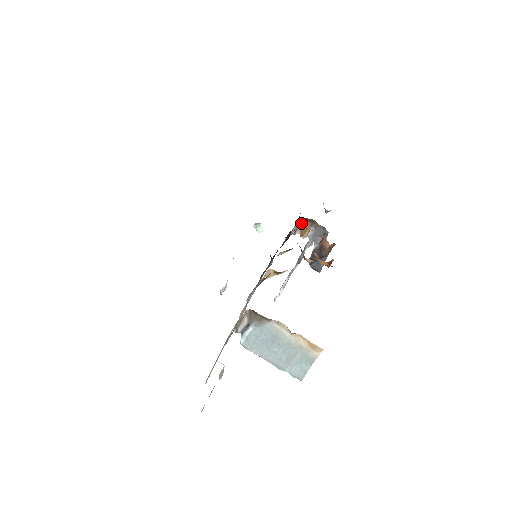
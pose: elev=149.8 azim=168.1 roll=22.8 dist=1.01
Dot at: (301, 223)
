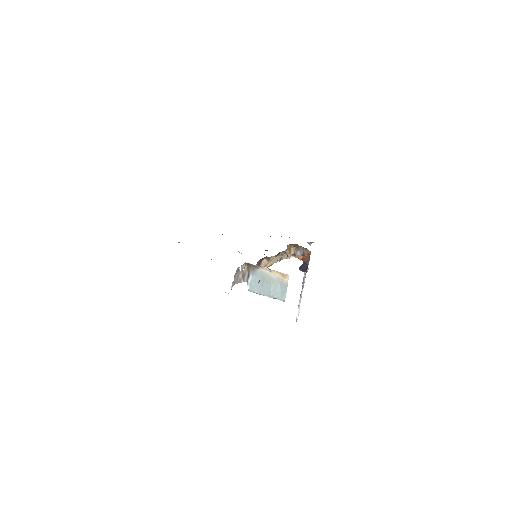
Dot at: occluded
